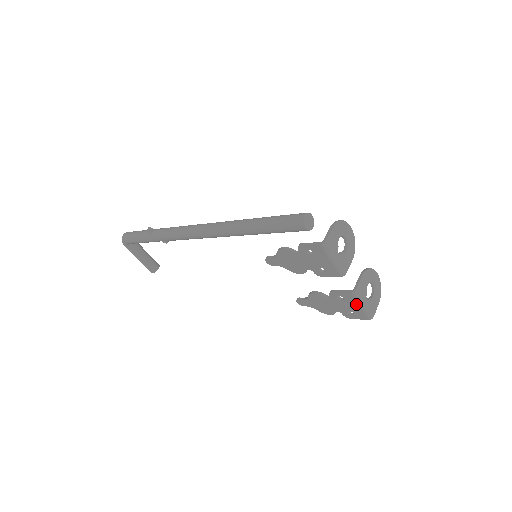
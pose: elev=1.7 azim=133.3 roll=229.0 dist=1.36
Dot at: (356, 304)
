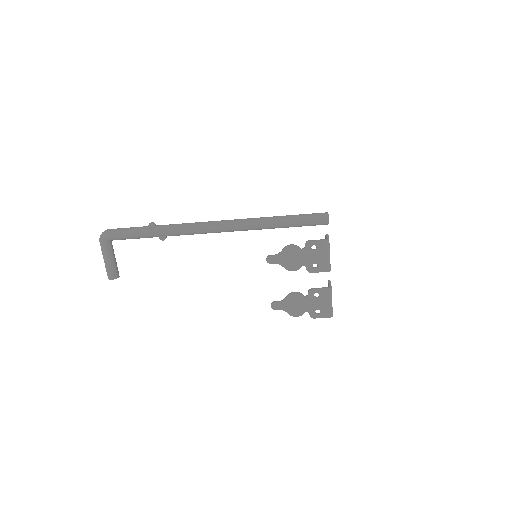
Dot at: (327, 300)
